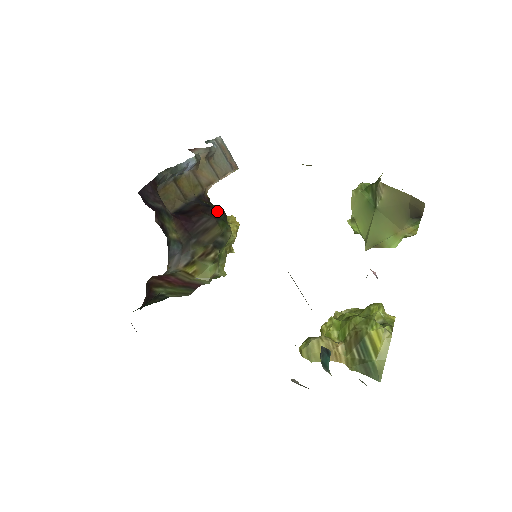
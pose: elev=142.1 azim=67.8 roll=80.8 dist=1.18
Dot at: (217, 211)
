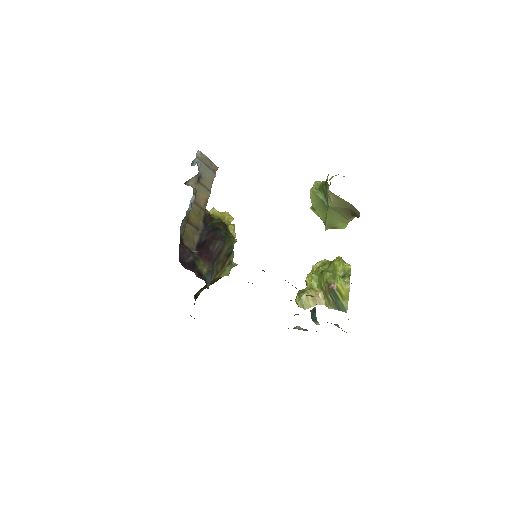
Dot at: (221, 229)
